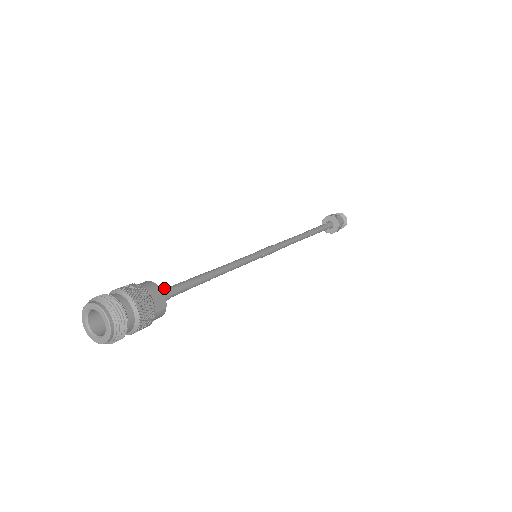
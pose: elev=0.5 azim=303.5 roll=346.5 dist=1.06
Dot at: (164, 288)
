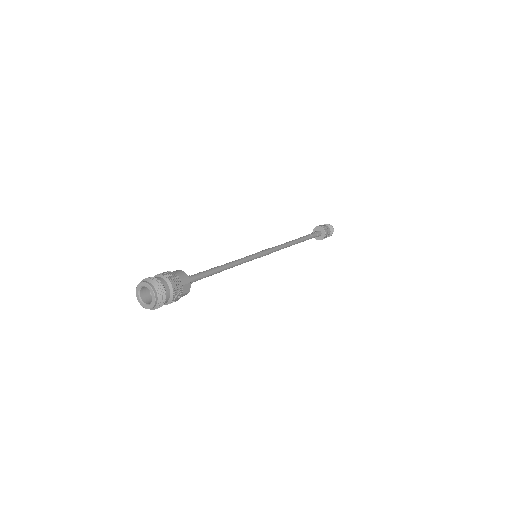
Dot at: (190, 276)
